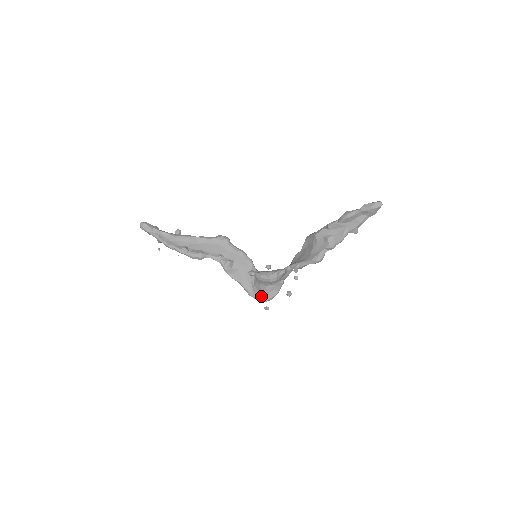
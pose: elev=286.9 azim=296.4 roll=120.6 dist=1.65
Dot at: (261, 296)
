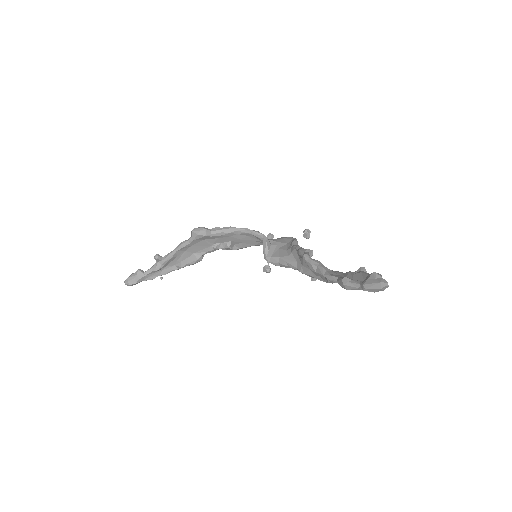
Dot at: occluded
